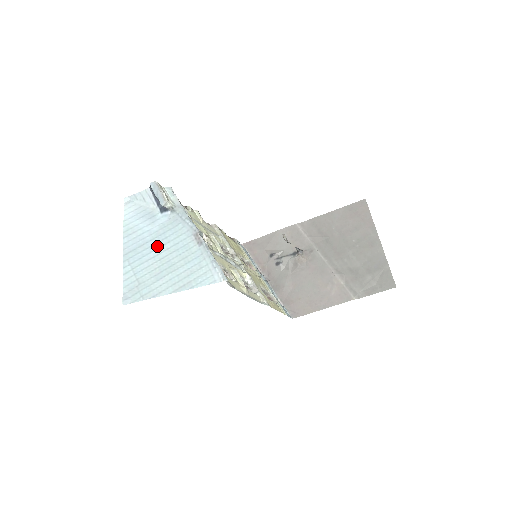
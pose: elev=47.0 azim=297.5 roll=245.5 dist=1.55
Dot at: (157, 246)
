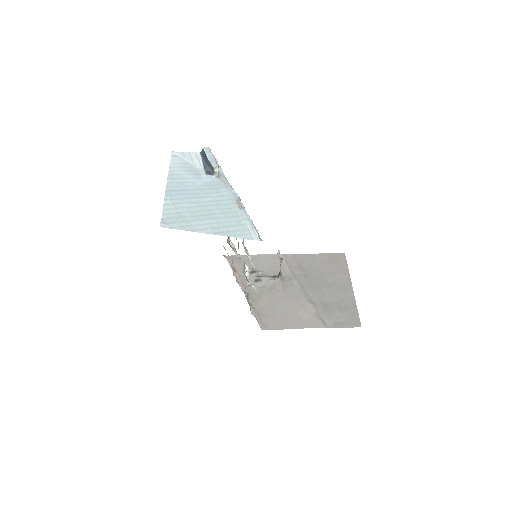
Dot at: (200, 196)
